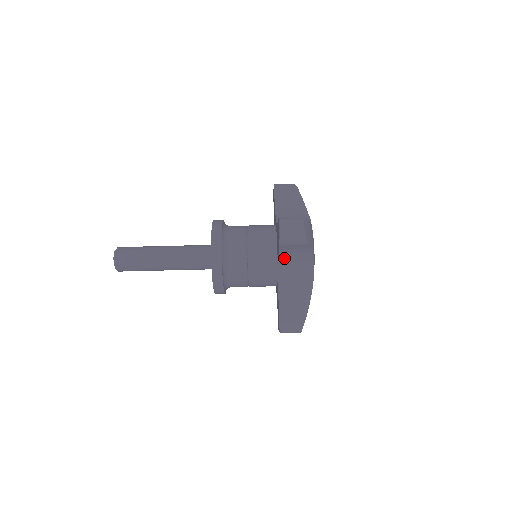
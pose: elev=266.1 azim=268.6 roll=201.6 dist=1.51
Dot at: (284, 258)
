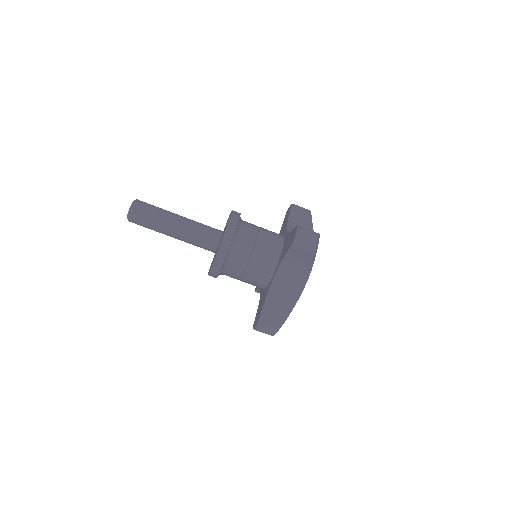
Dot at: (286, 263)
